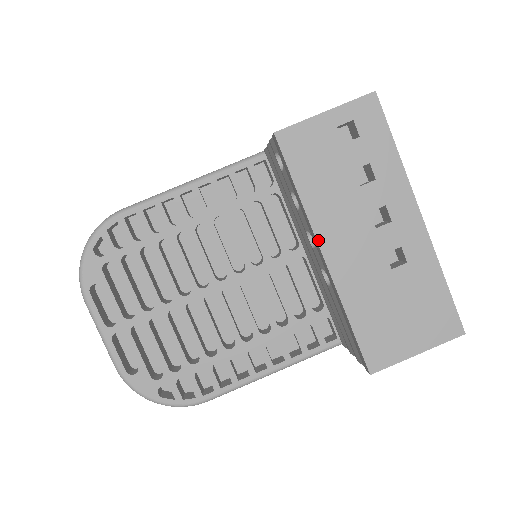
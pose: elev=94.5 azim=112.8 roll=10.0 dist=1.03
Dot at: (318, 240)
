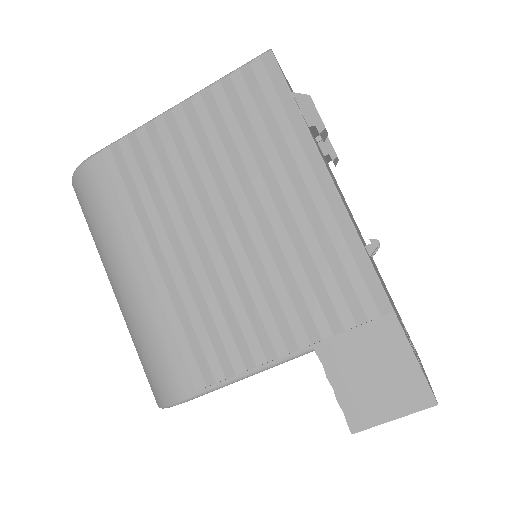
Dot at: occluded
